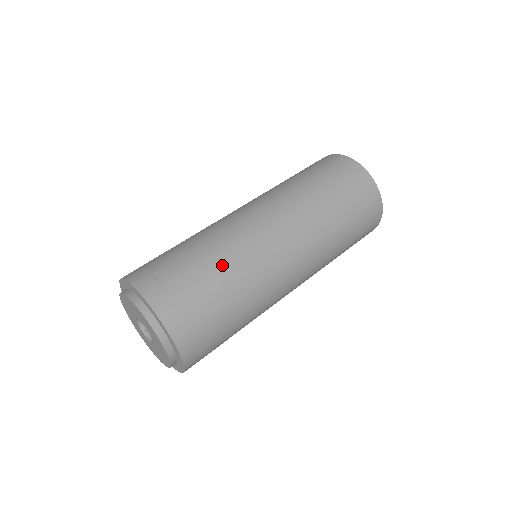
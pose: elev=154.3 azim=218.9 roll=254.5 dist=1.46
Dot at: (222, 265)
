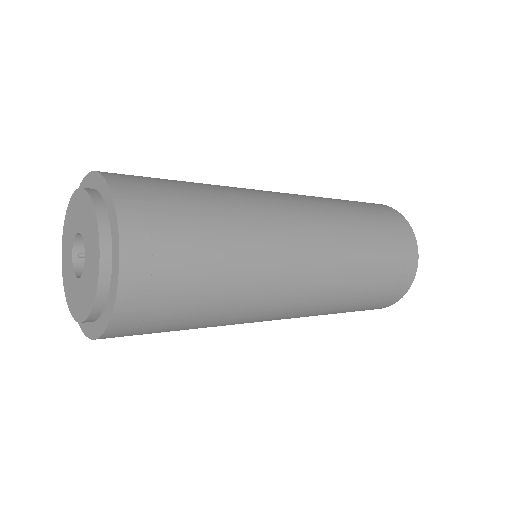
Dot at: (227, 213)
